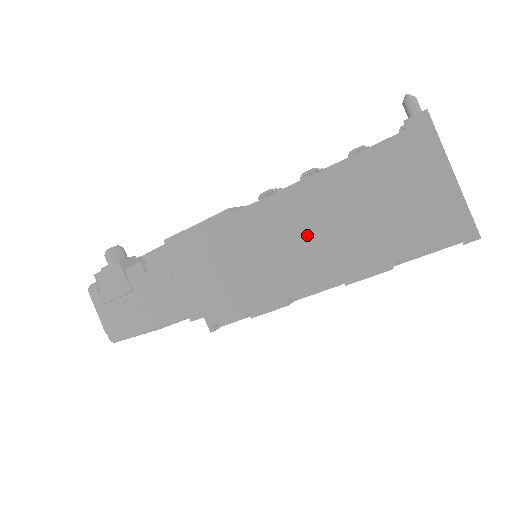
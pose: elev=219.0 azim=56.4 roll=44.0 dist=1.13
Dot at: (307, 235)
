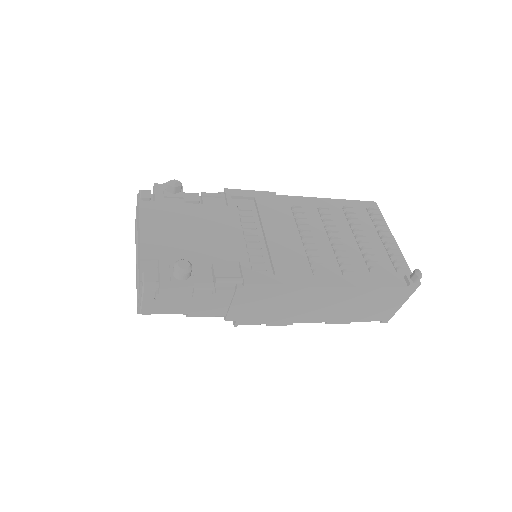
Dot at: (330, 305)
